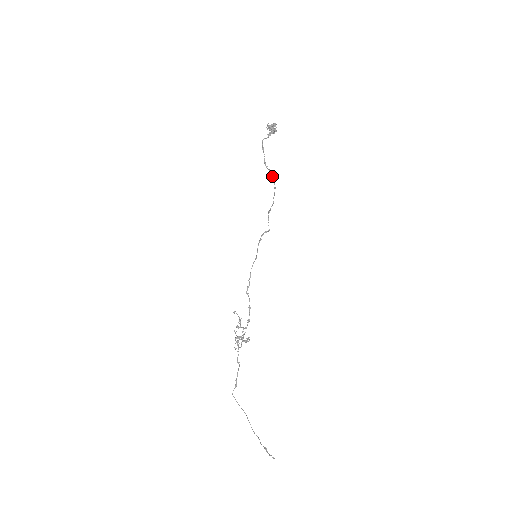
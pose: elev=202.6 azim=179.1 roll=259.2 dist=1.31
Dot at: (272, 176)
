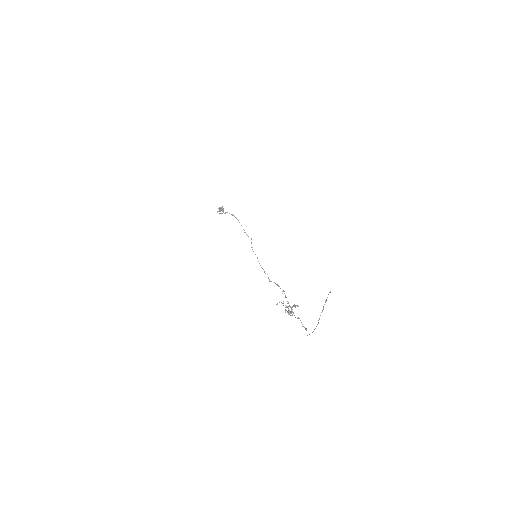
Dot at: occluded
